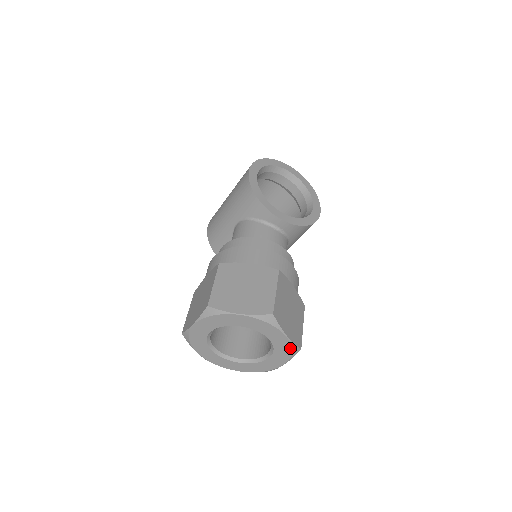
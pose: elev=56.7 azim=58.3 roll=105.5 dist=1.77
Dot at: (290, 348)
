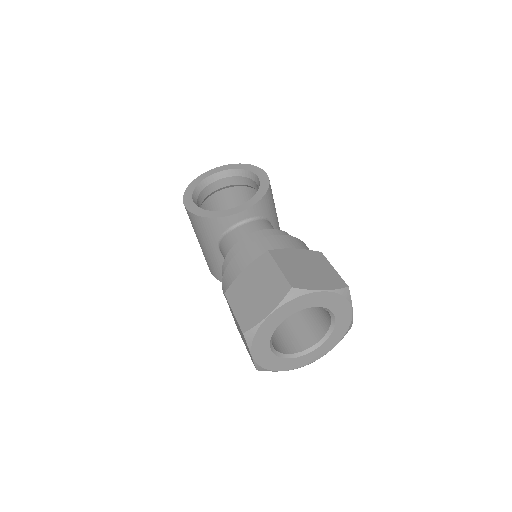
Dot at: (338, 296)
